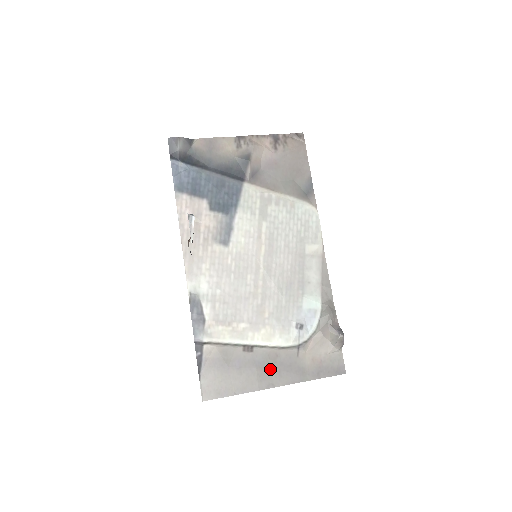
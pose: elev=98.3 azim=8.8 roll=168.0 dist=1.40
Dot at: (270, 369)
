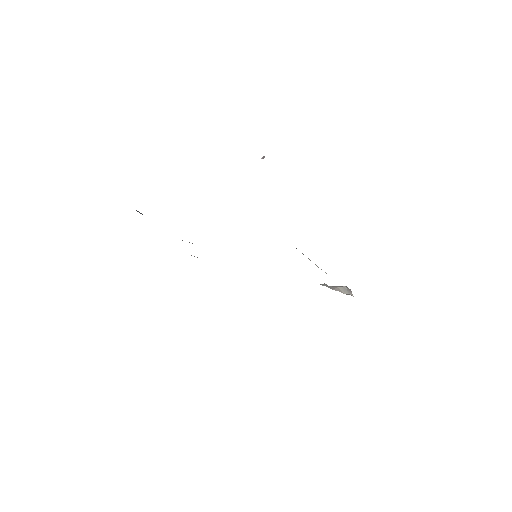
Dot at: occluded
